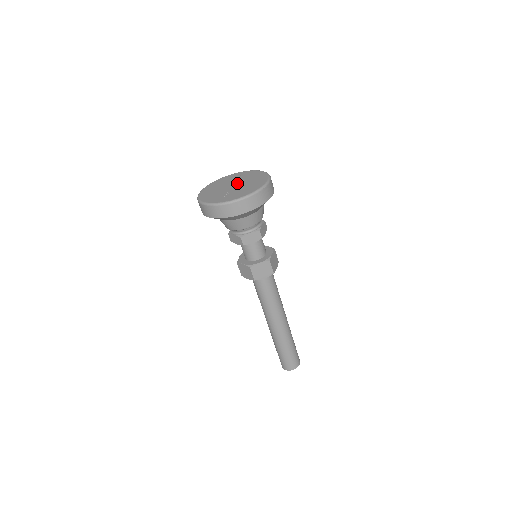
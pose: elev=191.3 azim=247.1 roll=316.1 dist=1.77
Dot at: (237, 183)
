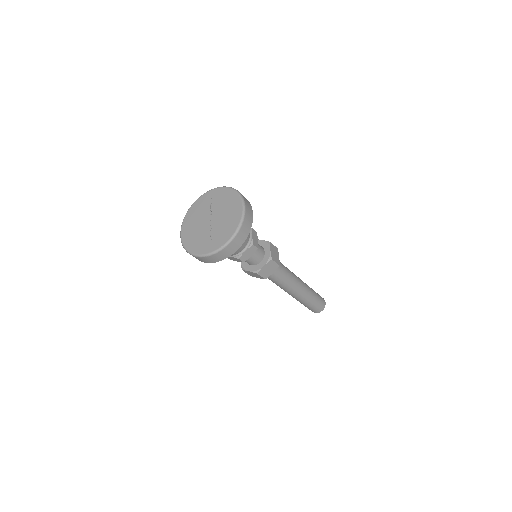
Dot at: (213, 215)
